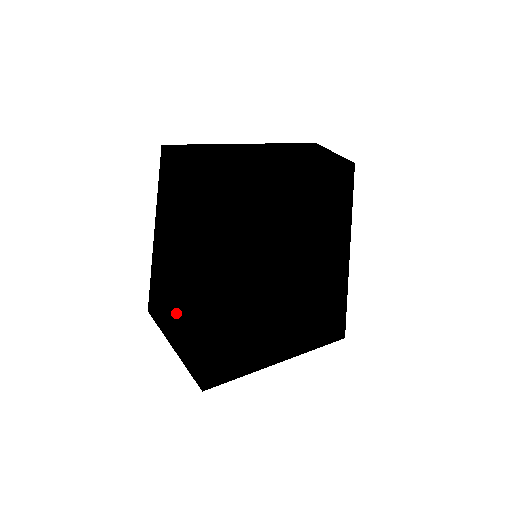
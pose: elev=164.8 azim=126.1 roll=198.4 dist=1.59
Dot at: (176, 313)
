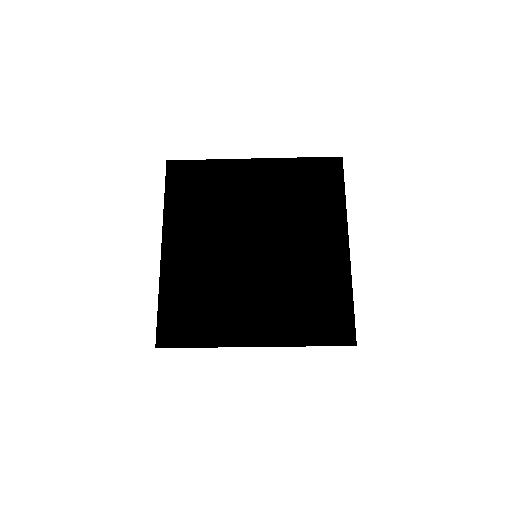
Dot at: occluded
